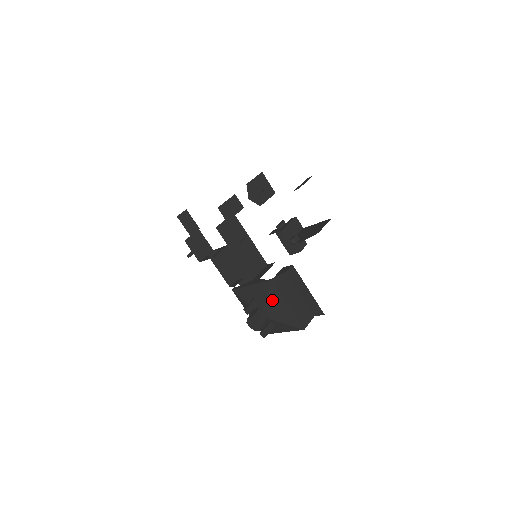
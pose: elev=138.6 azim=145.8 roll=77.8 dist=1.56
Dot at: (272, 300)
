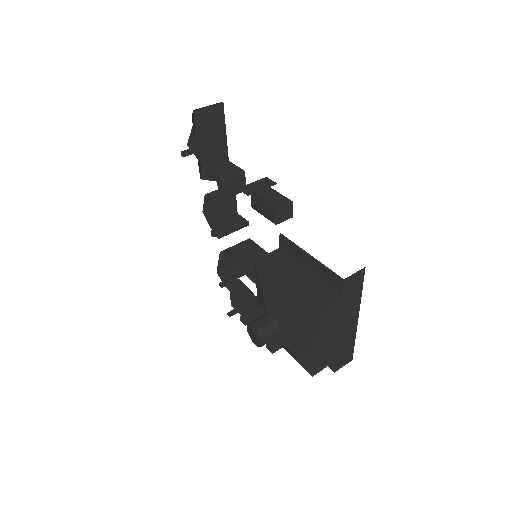
Dot at: (268, 290)
